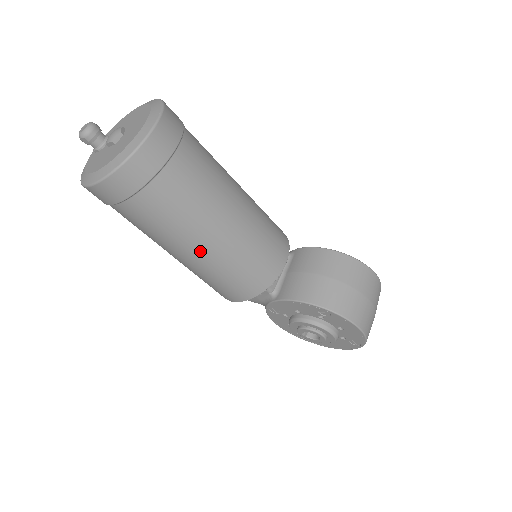
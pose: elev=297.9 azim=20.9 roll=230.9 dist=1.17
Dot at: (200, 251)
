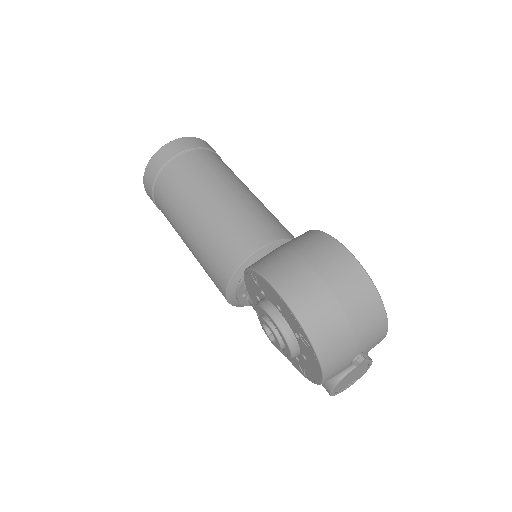
Dot at: (187, 230)
